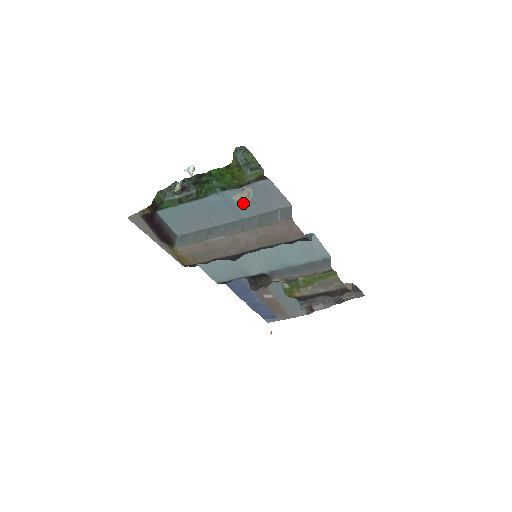
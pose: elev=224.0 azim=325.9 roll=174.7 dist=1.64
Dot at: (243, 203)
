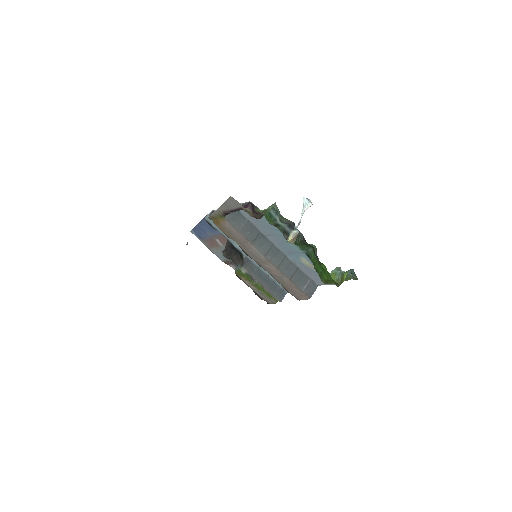
Dot at: (302, 261)
